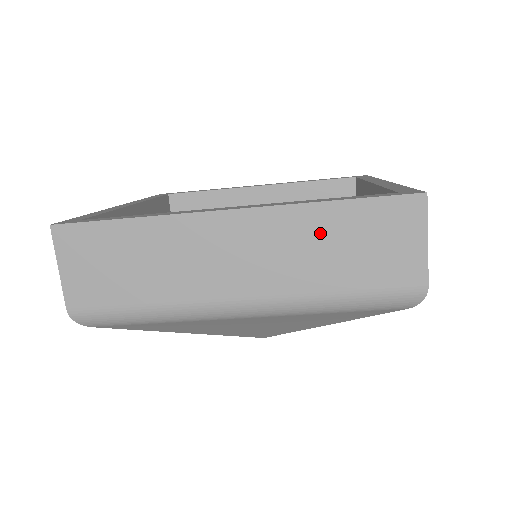
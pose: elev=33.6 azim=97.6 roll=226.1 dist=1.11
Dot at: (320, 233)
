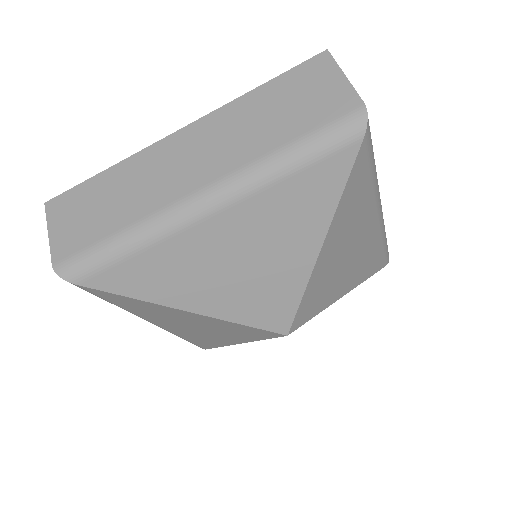
Dot at: (254, 111)
